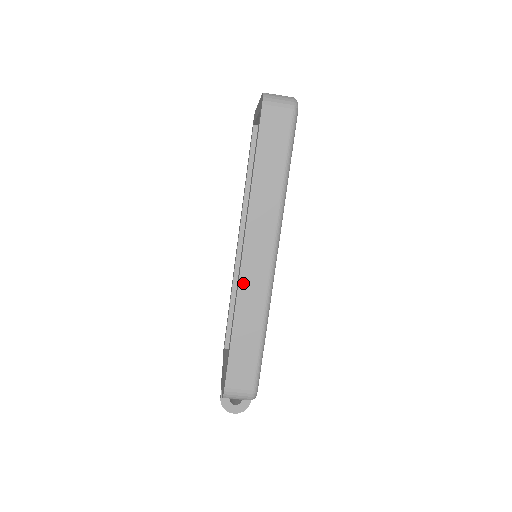
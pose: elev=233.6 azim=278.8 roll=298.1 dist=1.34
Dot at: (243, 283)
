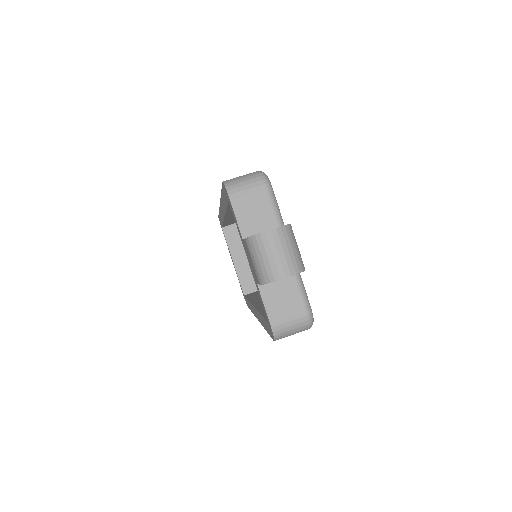
Dot at: occluded
